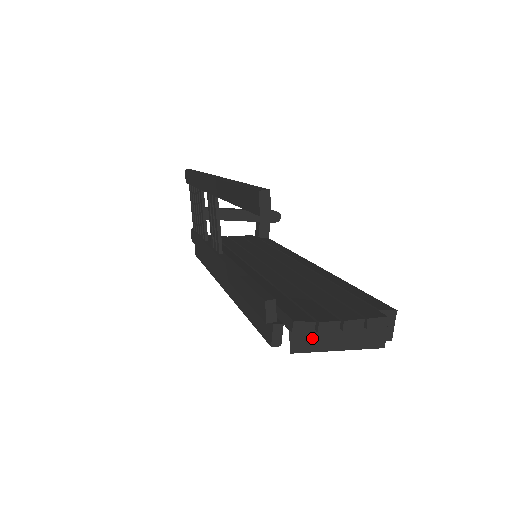
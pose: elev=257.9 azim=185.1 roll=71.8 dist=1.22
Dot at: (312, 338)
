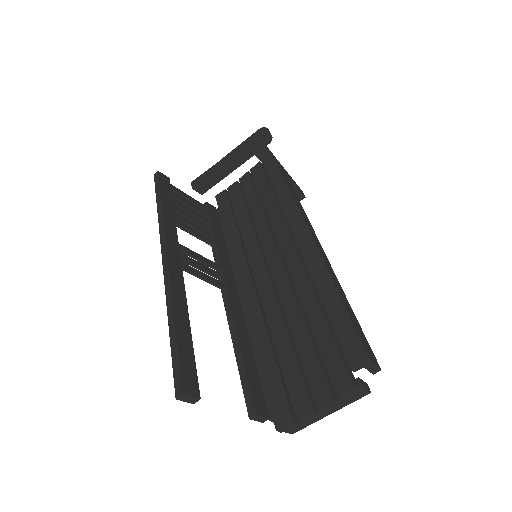
Dot at: (301, 423)
